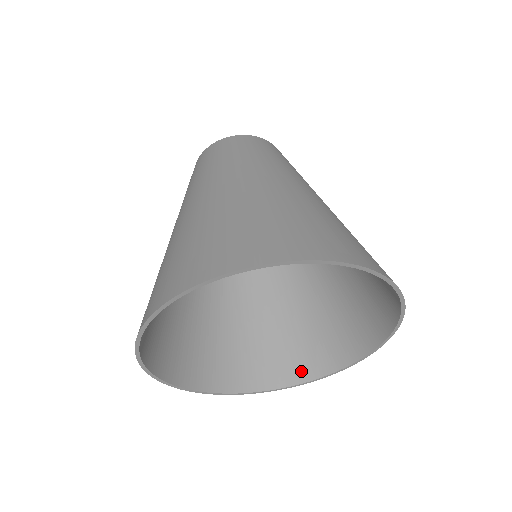
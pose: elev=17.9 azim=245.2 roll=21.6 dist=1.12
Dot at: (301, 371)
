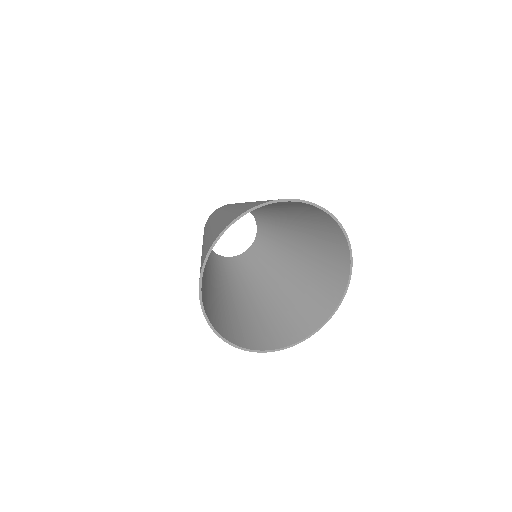
Dot at: (295, 335)
